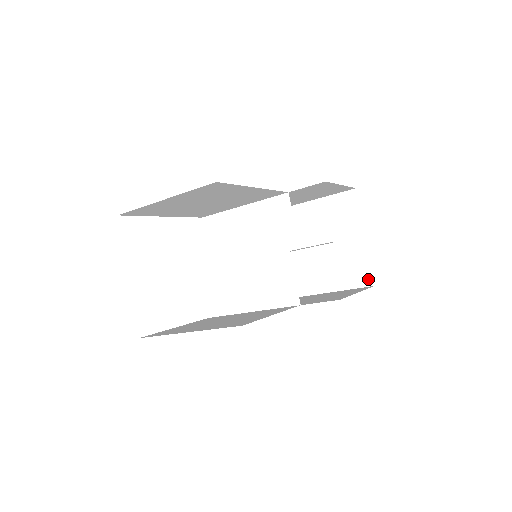
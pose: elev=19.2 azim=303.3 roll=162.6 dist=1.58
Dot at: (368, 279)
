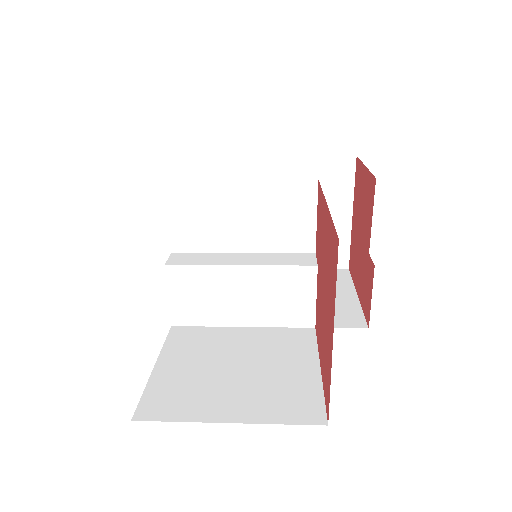
Dot at: (343, 261)
